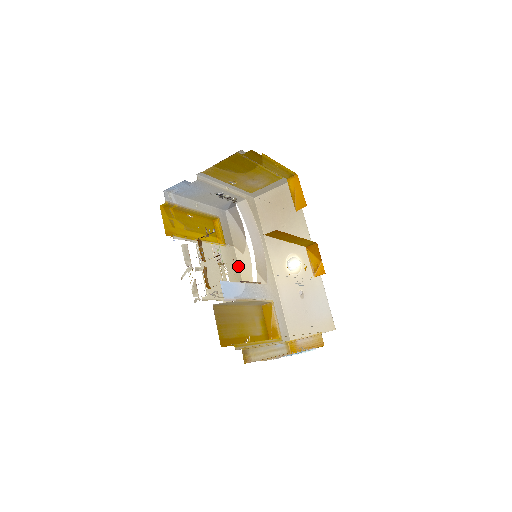
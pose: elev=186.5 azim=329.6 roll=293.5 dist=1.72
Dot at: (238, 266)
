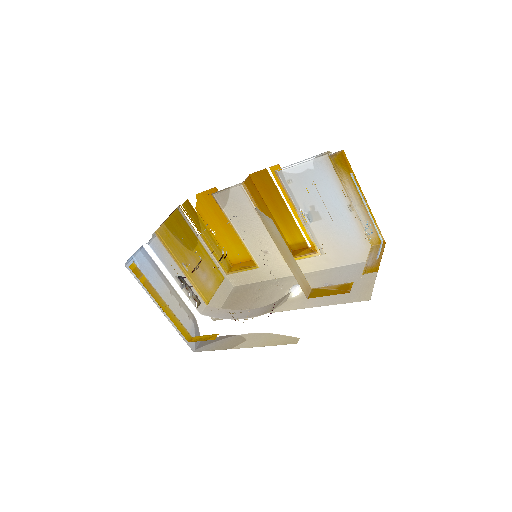
Dot at: (252, 347)
